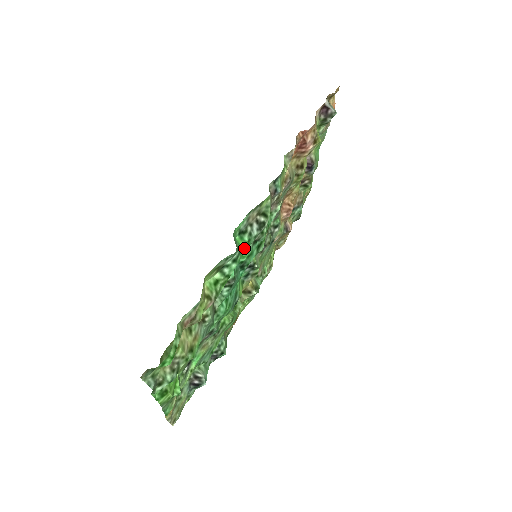
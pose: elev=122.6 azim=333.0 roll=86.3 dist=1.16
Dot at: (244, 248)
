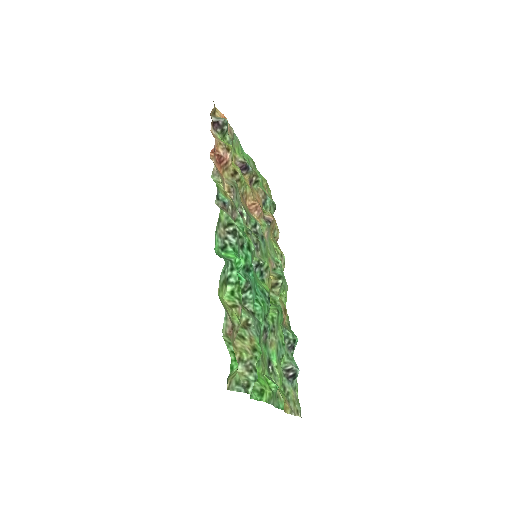
Dot at: (233, 256)
